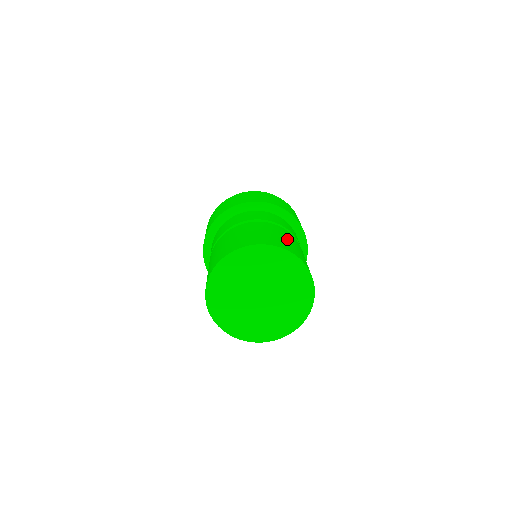
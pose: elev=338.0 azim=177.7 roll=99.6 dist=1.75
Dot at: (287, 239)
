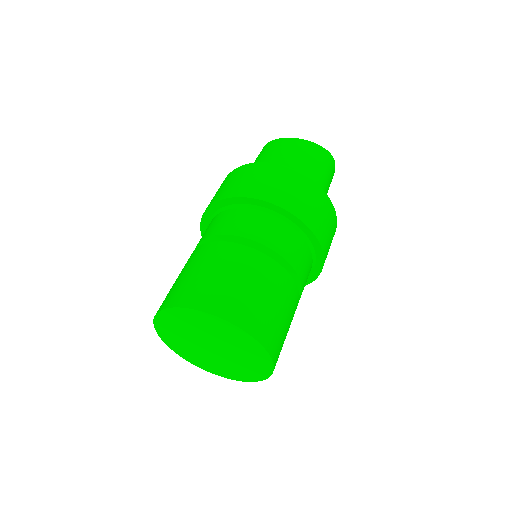
Dot at: (234, 278)
